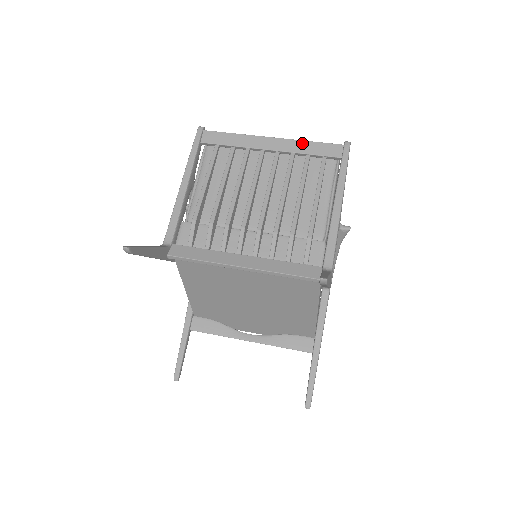
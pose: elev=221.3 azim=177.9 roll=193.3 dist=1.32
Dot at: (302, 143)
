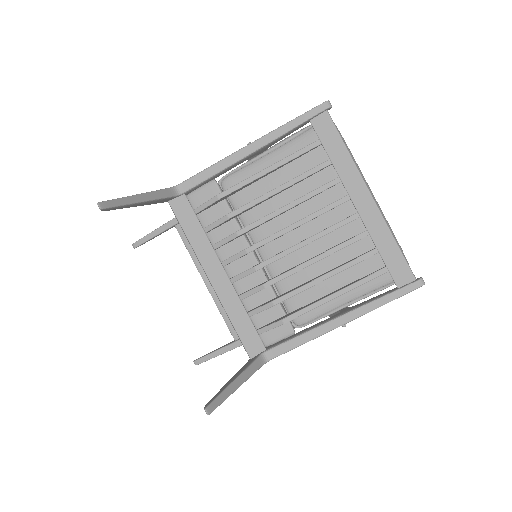
Dot at: (387, 234)
